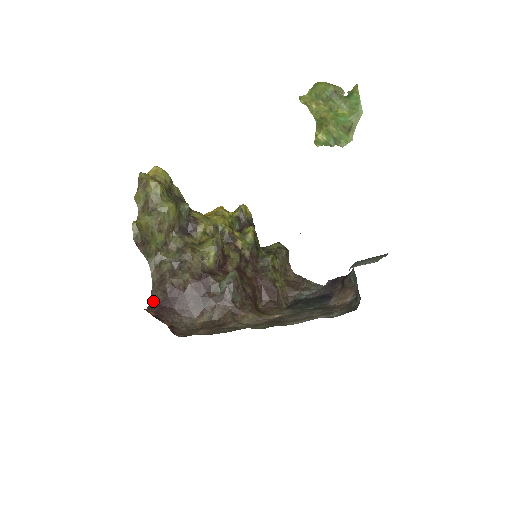
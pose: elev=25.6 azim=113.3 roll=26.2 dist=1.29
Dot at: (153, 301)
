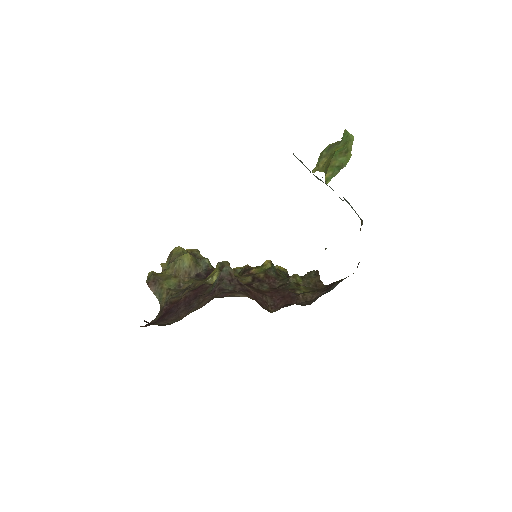
Dot at: occluded
